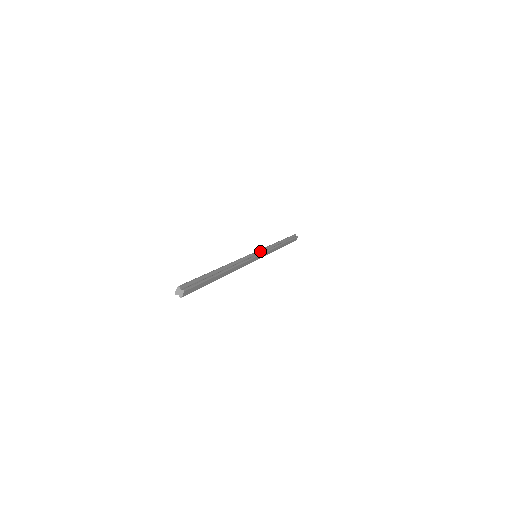
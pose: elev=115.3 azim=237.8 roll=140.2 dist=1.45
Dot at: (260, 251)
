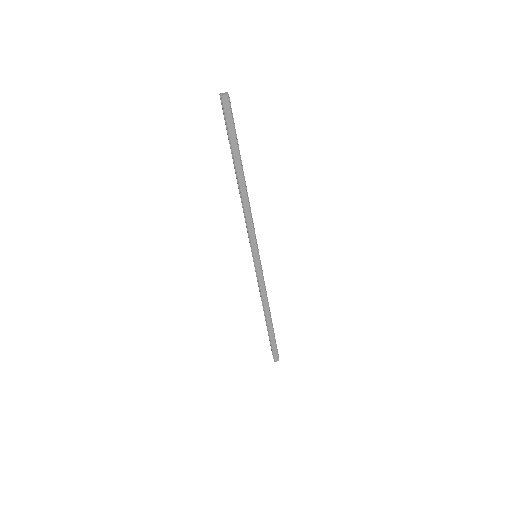
Dot at: occluded
